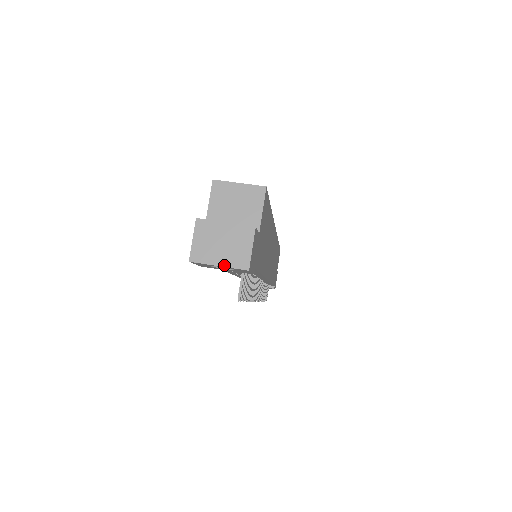
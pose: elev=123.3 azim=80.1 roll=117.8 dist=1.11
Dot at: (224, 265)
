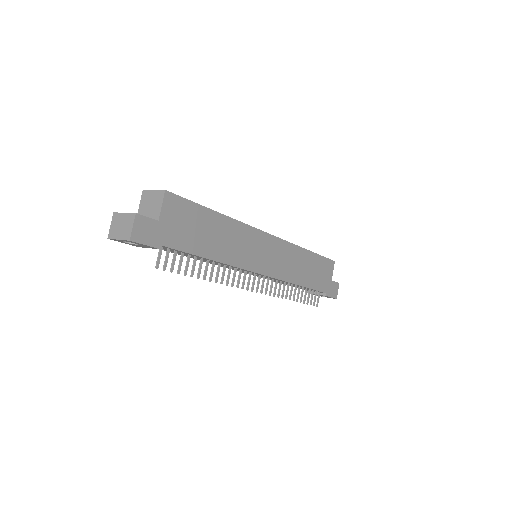
Dot at: (120, 239)
